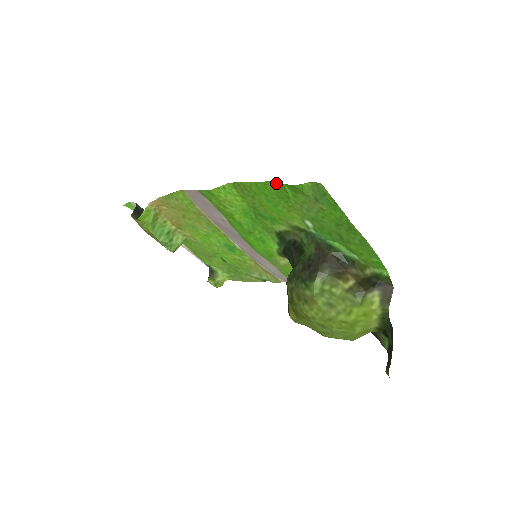
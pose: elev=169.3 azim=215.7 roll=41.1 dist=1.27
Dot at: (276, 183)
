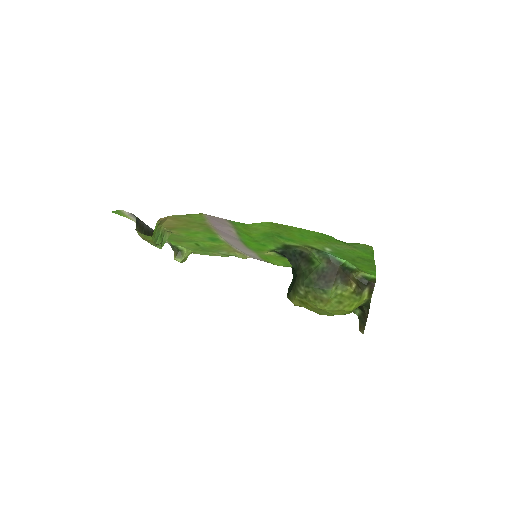
Dot at: (325, 235)
